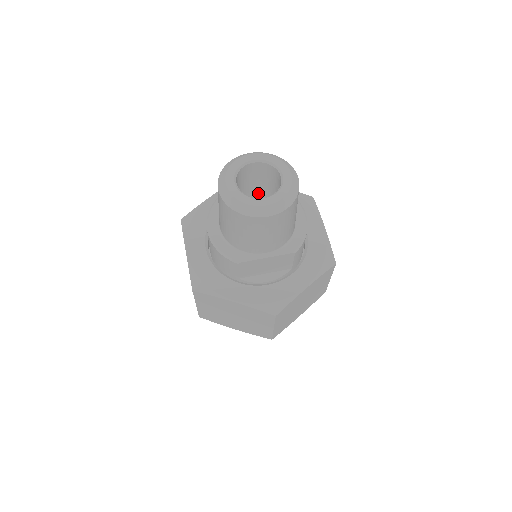
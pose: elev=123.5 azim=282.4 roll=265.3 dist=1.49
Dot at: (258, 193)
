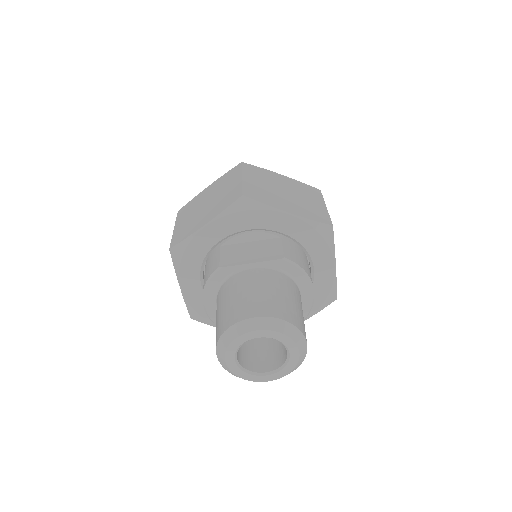
Dot at: occluded
